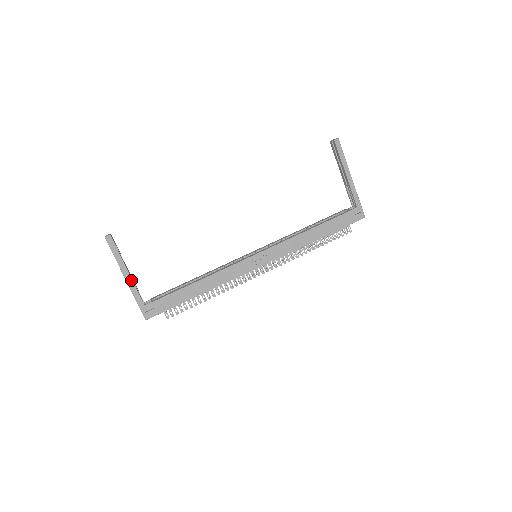
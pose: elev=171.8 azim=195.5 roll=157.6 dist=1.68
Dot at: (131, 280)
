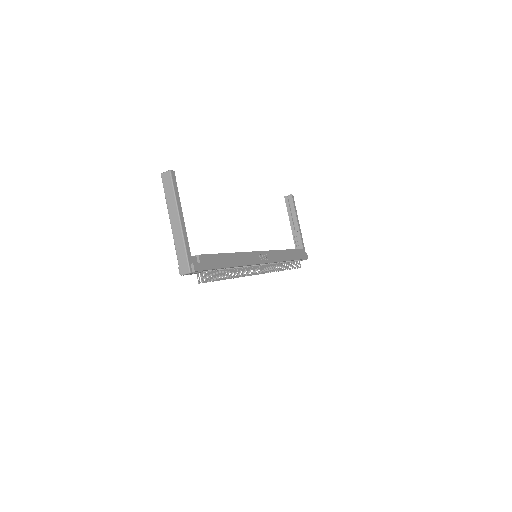
Dot at: (184, 224)
